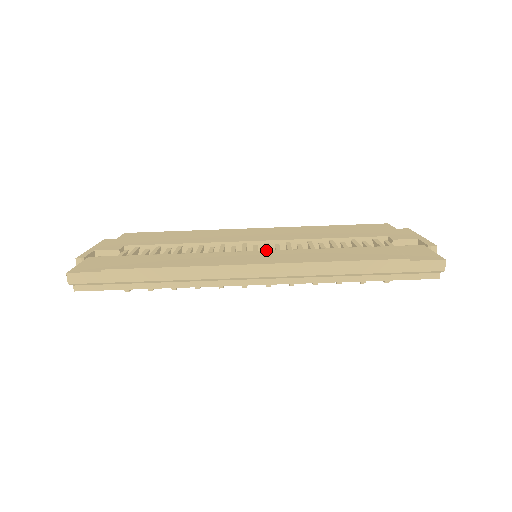
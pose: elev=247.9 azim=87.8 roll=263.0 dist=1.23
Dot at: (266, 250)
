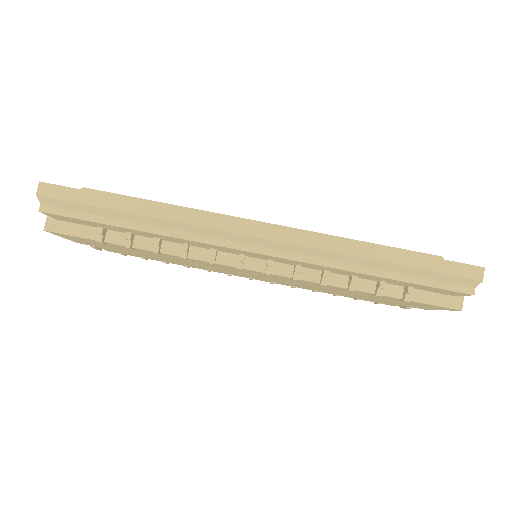
Dot at: occluded
